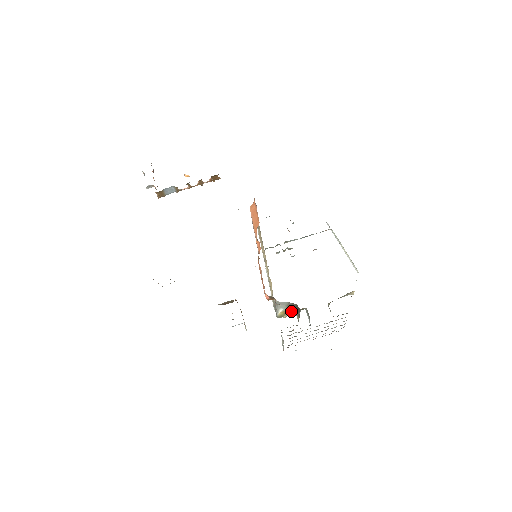
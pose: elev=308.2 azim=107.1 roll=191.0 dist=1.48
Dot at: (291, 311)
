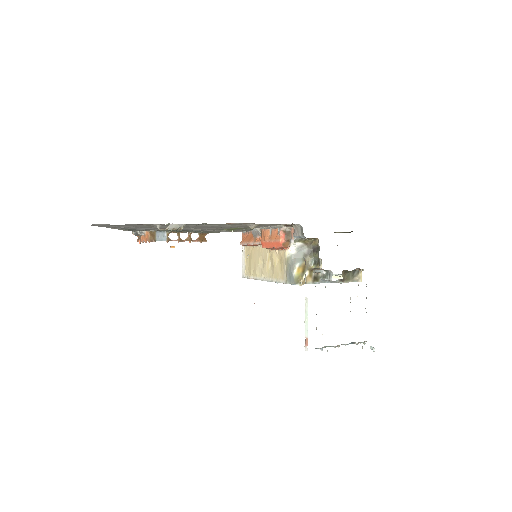
Dot at: (307, 273)
